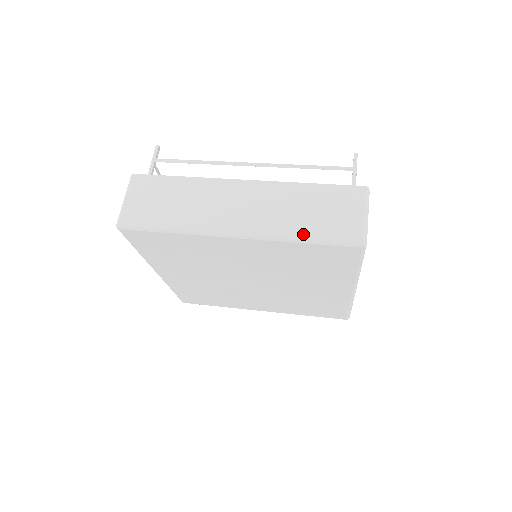
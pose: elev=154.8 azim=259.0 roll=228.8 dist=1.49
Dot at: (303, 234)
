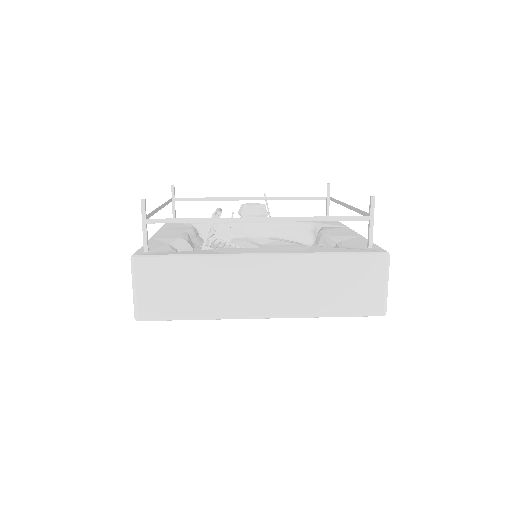
Dot at: (329, 312)
